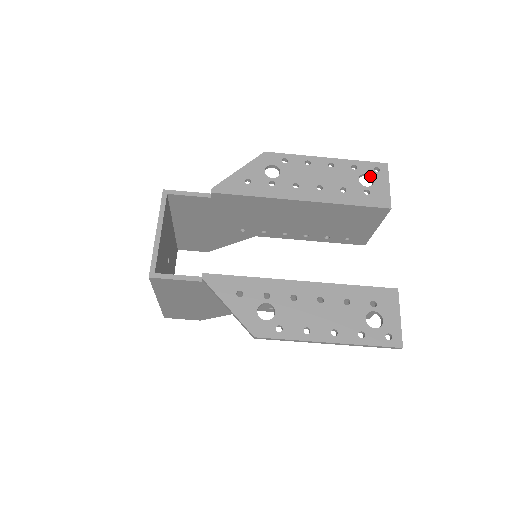
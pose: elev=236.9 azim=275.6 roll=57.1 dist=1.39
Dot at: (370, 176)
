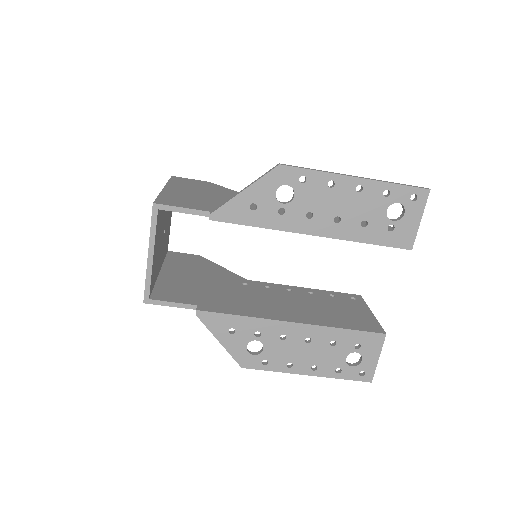
Dot at: (402, 205)
